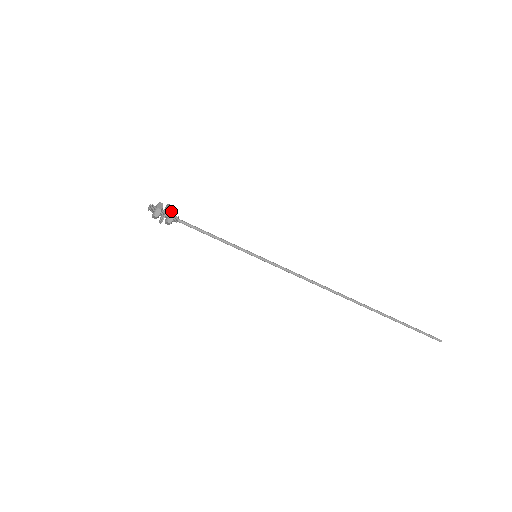
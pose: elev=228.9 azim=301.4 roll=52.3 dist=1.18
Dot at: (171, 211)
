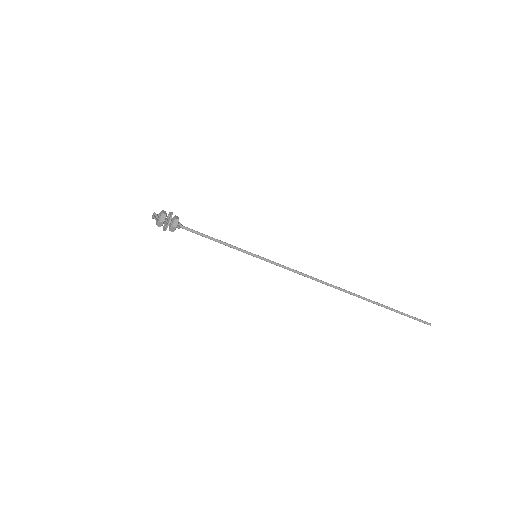
Dot at: (173, 222)
